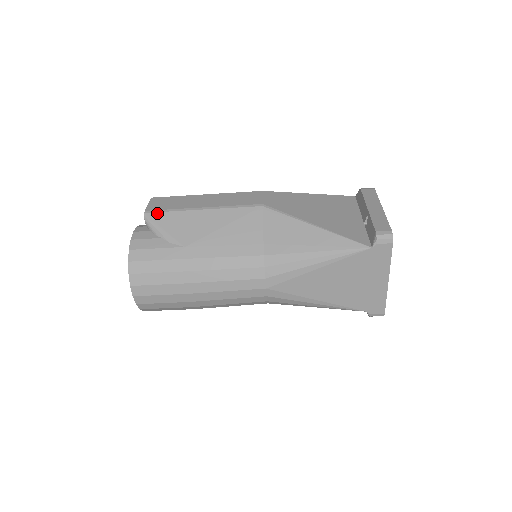
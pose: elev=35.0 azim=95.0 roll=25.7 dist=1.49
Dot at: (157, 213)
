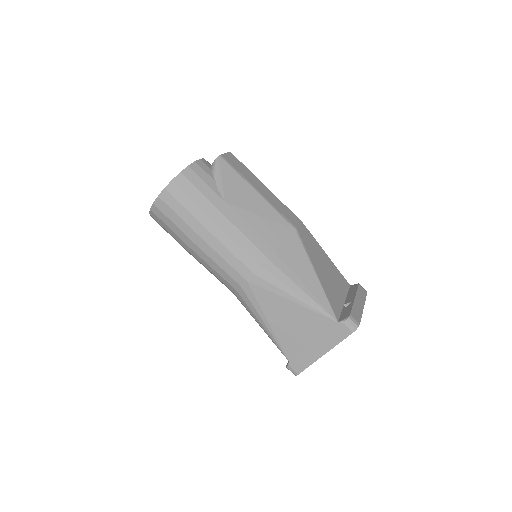
Dot at: (228, 164)
